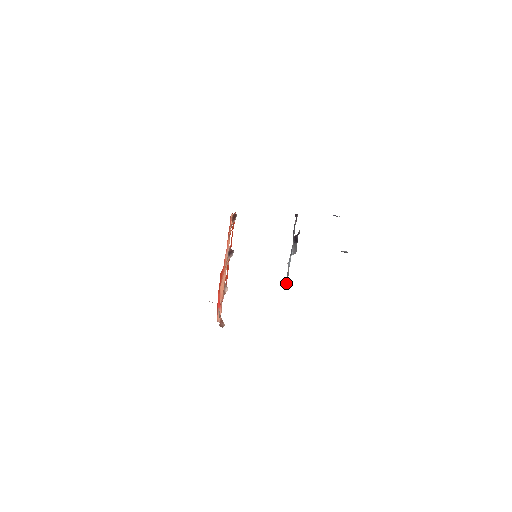
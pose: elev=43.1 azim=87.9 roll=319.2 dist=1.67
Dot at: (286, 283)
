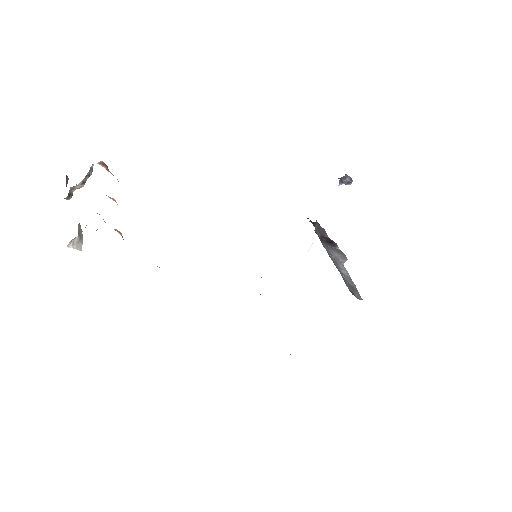
Dot at: (357, 295)
